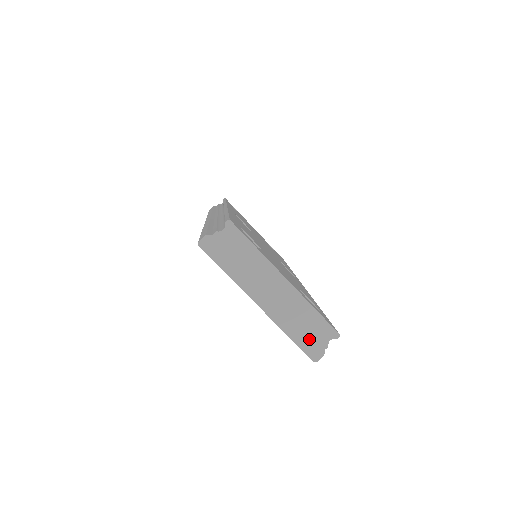
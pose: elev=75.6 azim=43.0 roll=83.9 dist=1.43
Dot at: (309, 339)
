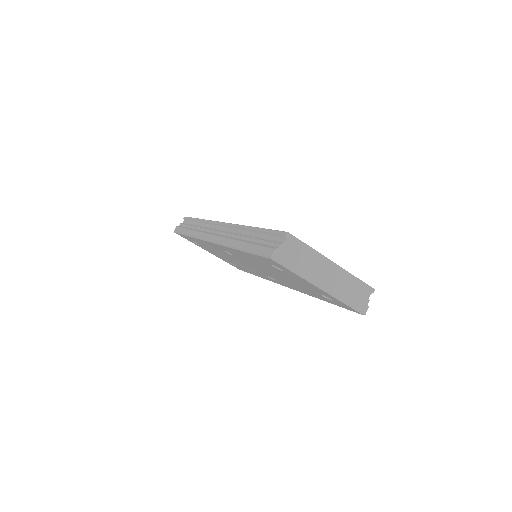
Dot at: (357, 300)
